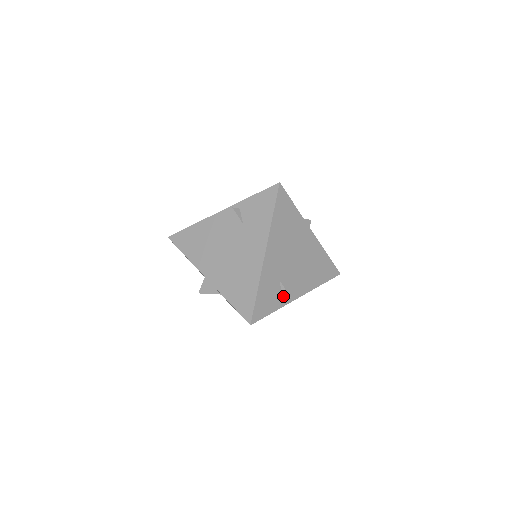
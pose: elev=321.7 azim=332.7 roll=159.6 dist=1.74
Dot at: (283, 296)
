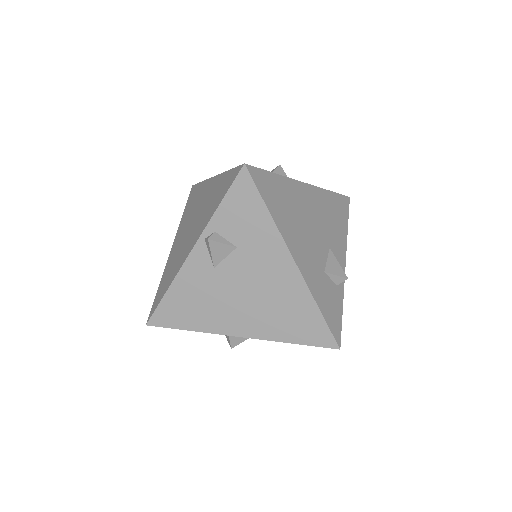
Dot at: (337, 283)
